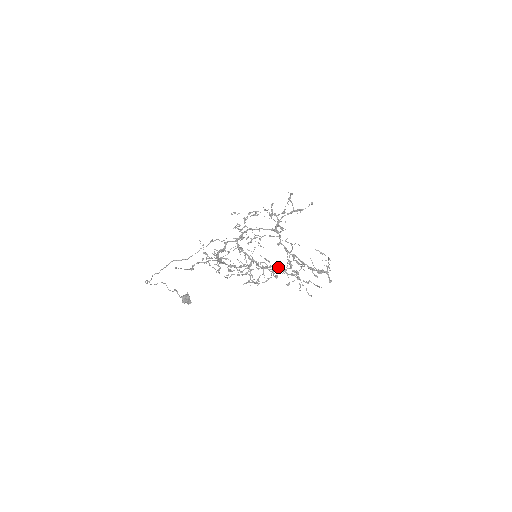
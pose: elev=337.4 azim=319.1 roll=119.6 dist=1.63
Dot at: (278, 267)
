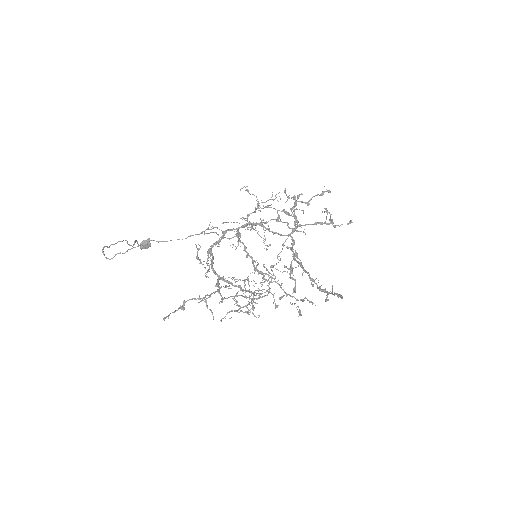
Dot at: occluded
